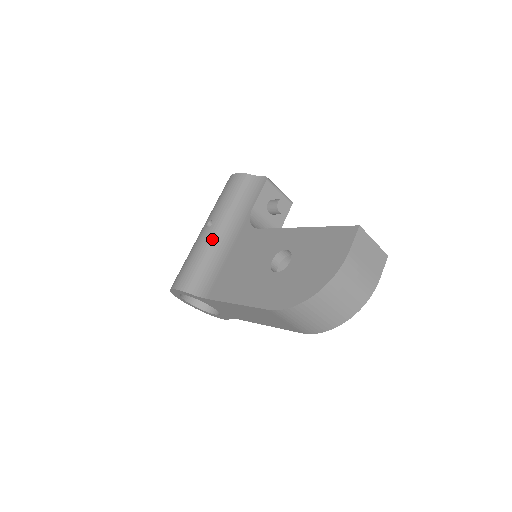
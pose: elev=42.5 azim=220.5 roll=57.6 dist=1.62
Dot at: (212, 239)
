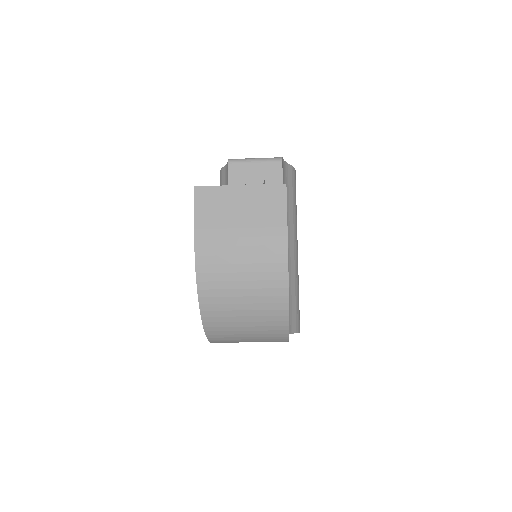
Dot at: occluded
